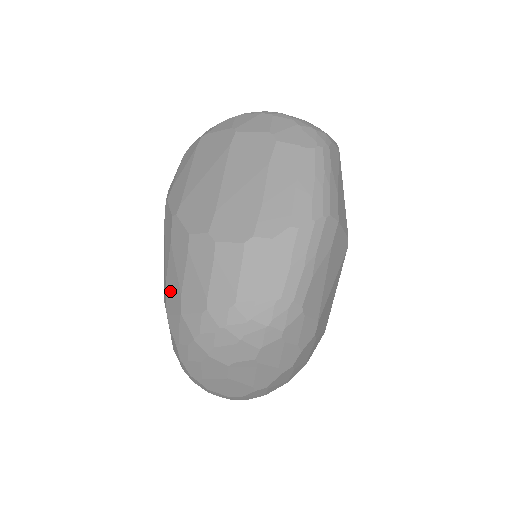
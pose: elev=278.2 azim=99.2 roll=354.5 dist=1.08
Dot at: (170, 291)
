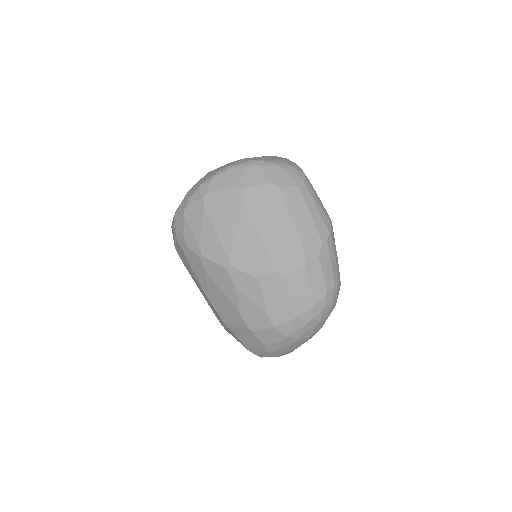
Dot at: (250, 317)
